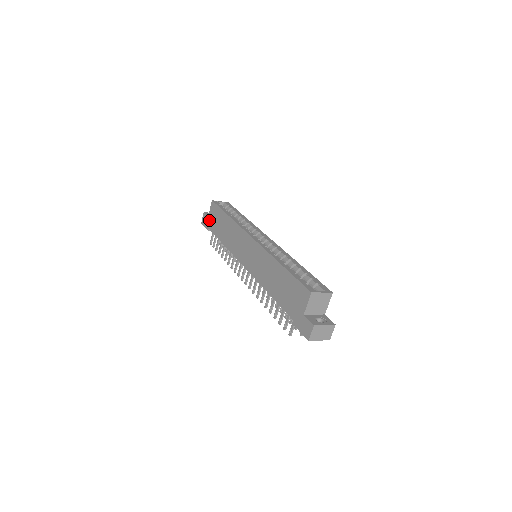
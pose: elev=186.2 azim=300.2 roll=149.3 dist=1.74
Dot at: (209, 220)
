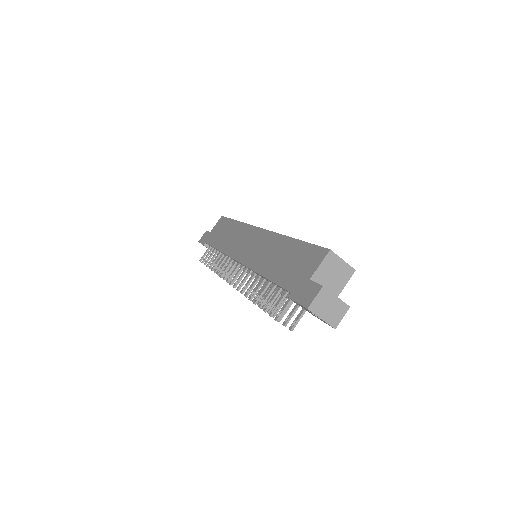
Dot at: (210, 234)
